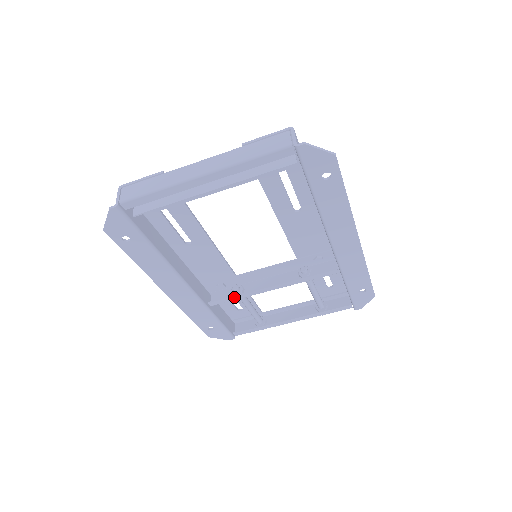
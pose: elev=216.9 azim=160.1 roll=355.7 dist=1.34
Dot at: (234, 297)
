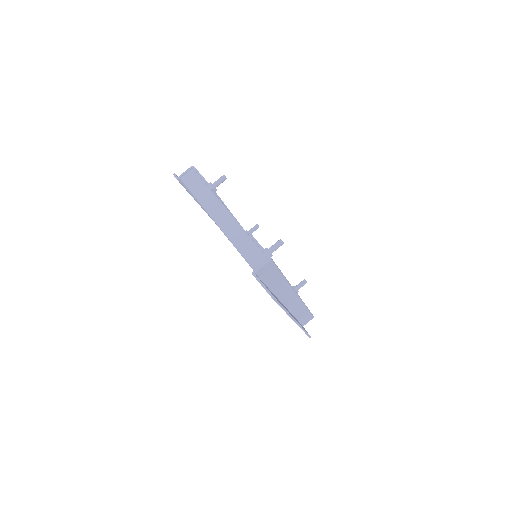
Dot at: occluded
